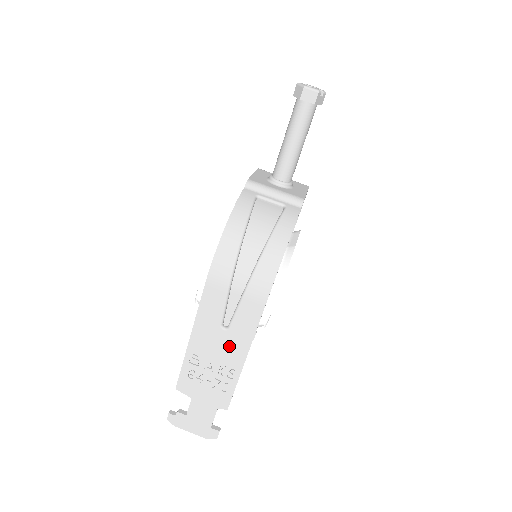
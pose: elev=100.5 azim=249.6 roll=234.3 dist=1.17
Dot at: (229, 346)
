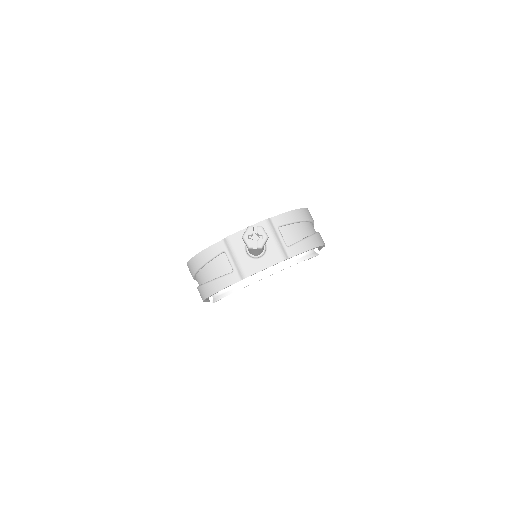
Dot at: occluded
